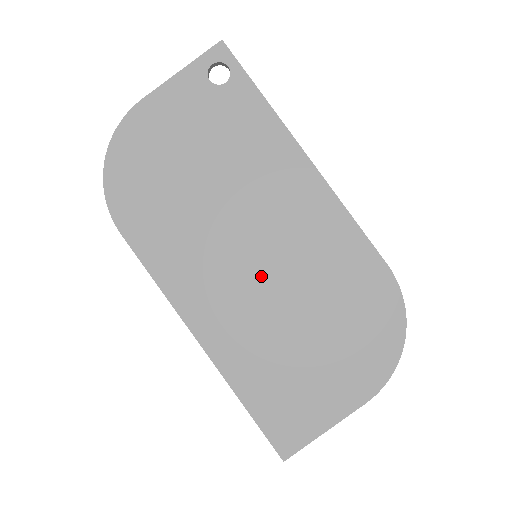
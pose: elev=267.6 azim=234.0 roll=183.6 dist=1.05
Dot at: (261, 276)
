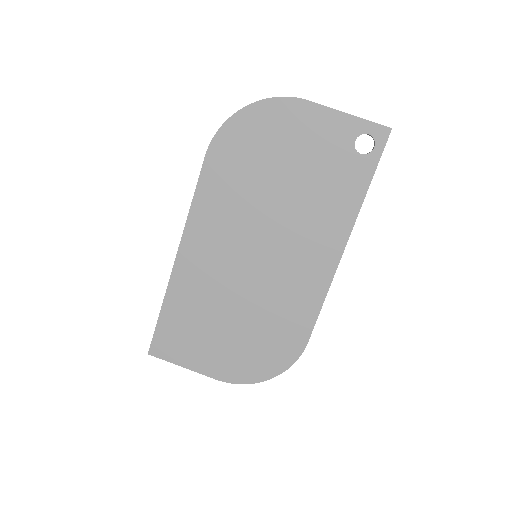
Dot at: (245, 269)
